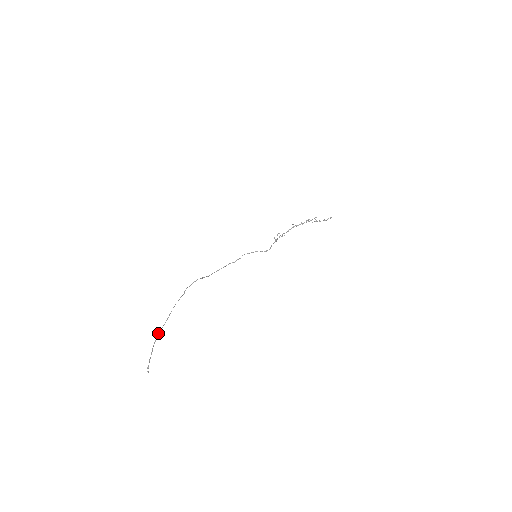
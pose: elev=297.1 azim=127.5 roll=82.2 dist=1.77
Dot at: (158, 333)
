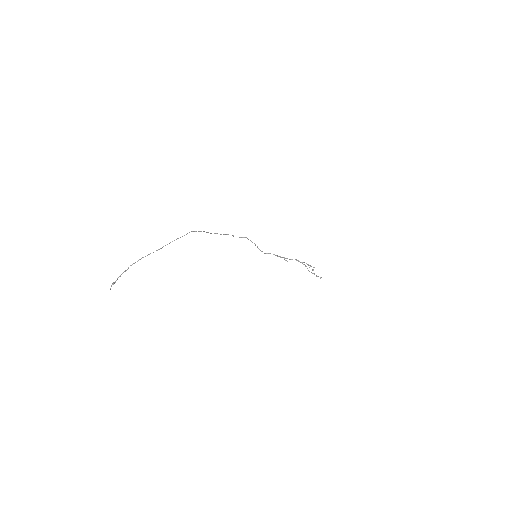
Dot at: (143, 257)
